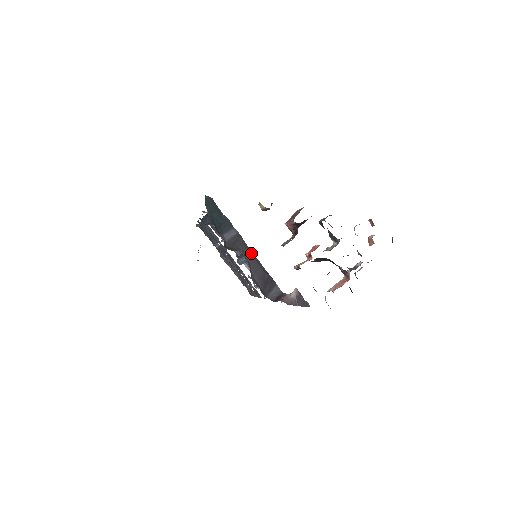
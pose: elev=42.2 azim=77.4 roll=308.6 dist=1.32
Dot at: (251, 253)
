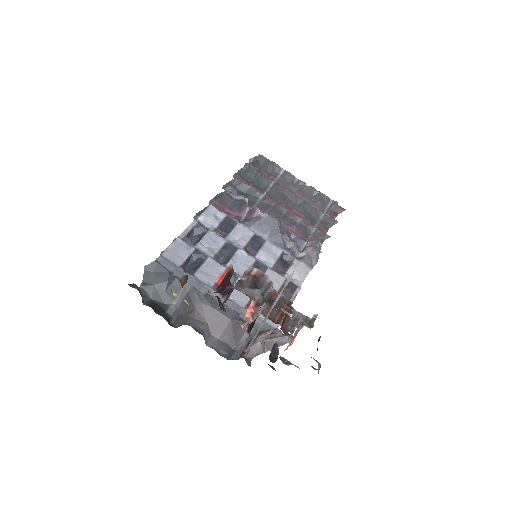
Dot at: (210, 304)
